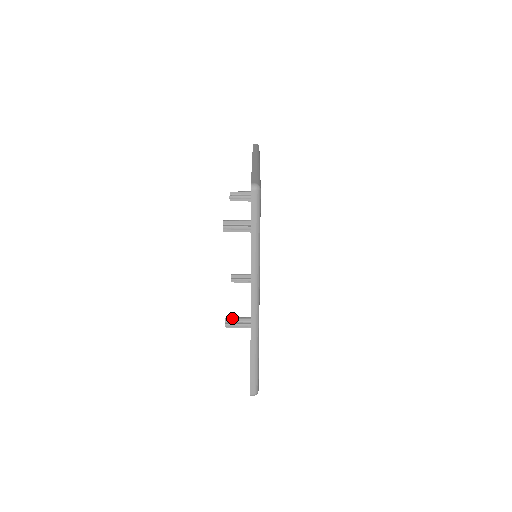
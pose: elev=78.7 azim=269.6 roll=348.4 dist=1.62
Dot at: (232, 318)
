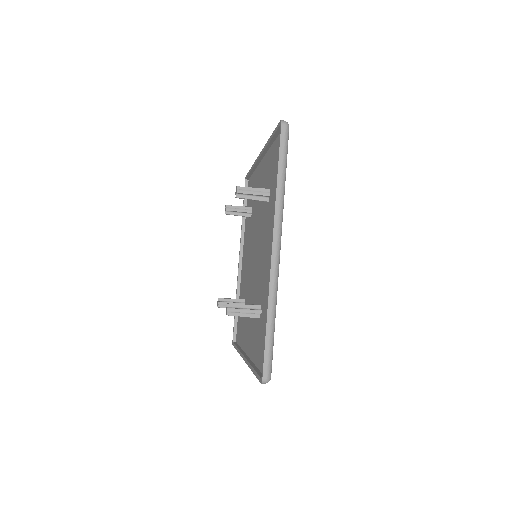
Dot at: (224, 304)
